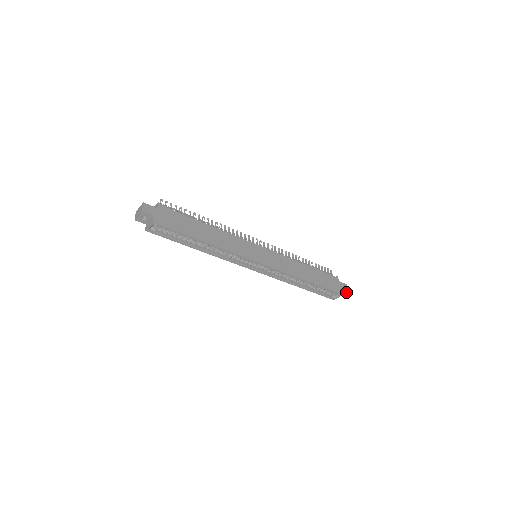
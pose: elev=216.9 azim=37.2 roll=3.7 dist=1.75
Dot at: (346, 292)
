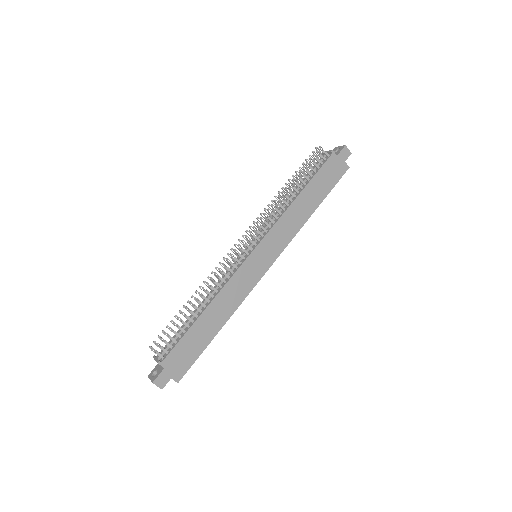
Dot at: (349, 154)
